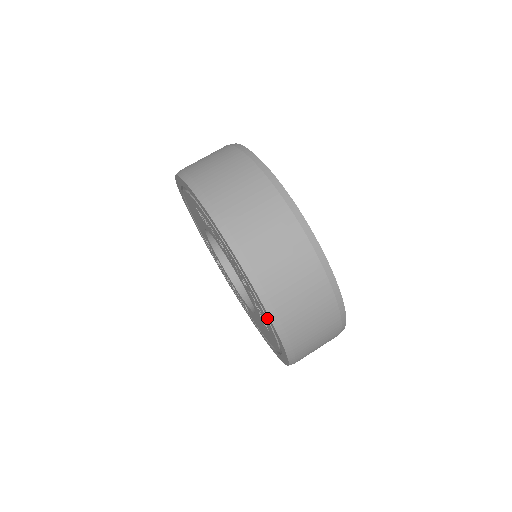
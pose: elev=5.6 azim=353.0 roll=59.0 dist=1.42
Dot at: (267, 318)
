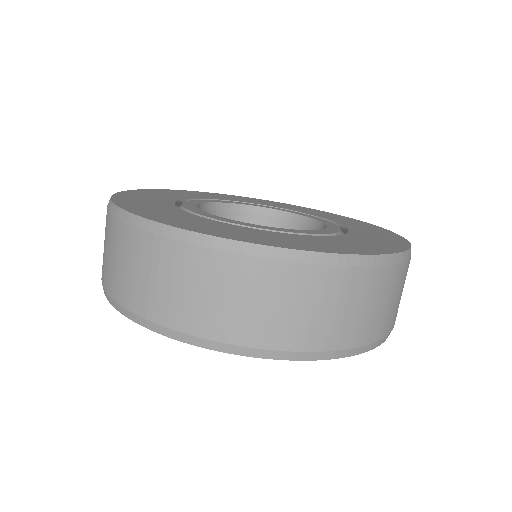
Dot at: occluded
